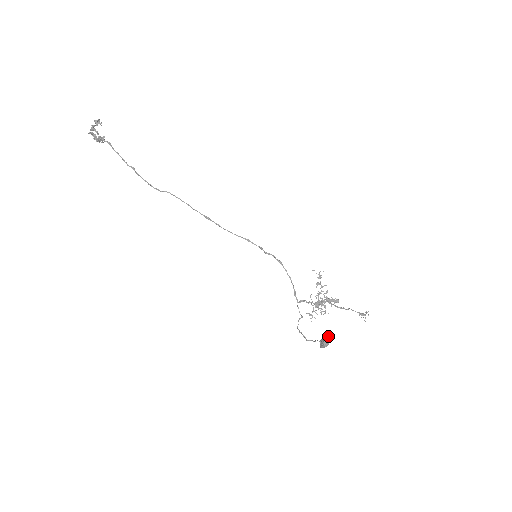
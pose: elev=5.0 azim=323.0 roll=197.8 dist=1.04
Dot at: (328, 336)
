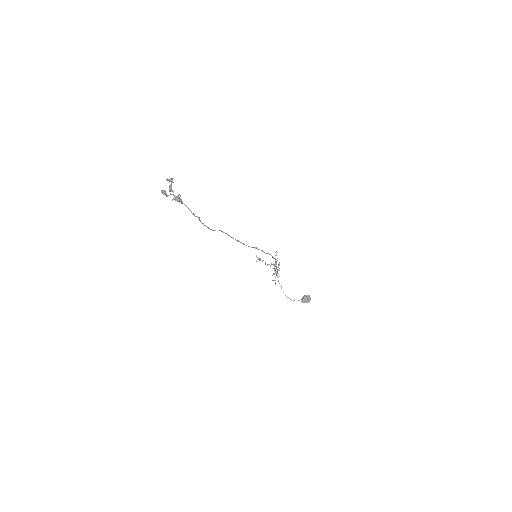
Dot at: occluded
